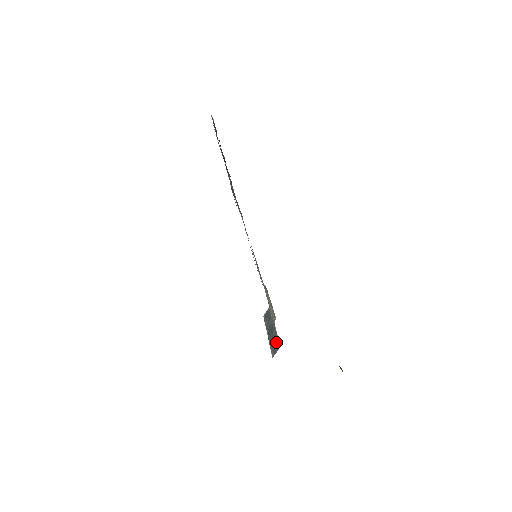
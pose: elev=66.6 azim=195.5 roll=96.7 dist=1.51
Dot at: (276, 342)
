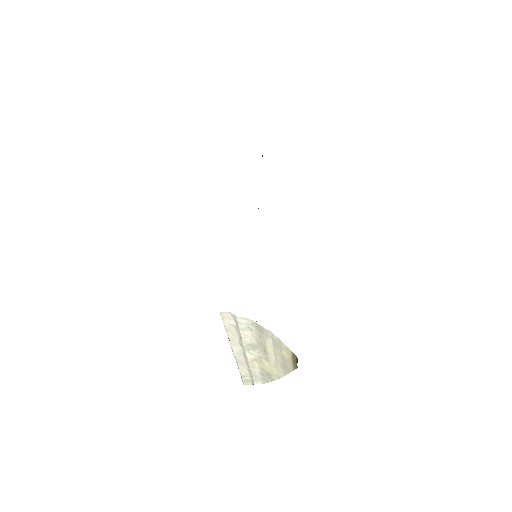
Dot at: occluded
